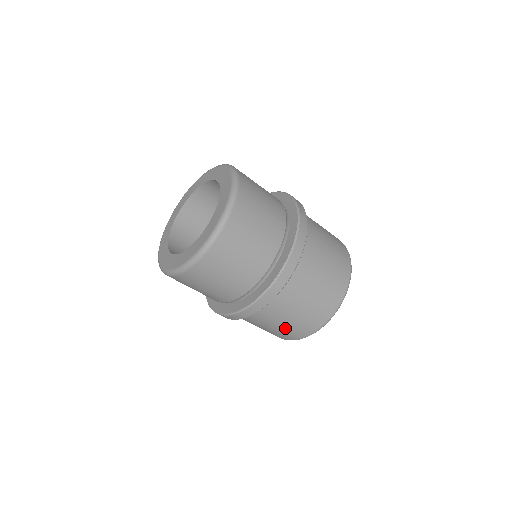
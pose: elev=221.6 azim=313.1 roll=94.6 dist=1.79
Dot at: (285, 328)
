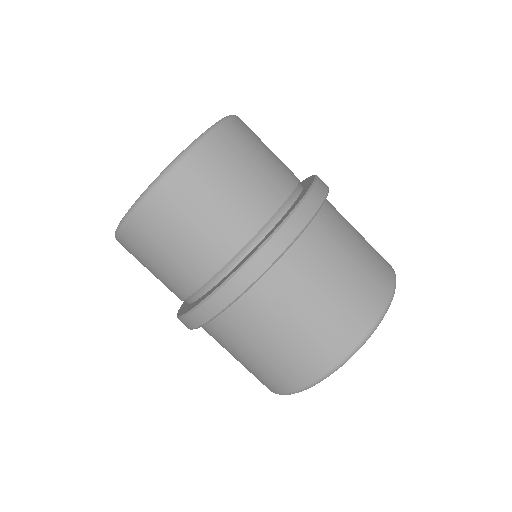
Dot at: (303, 338)
